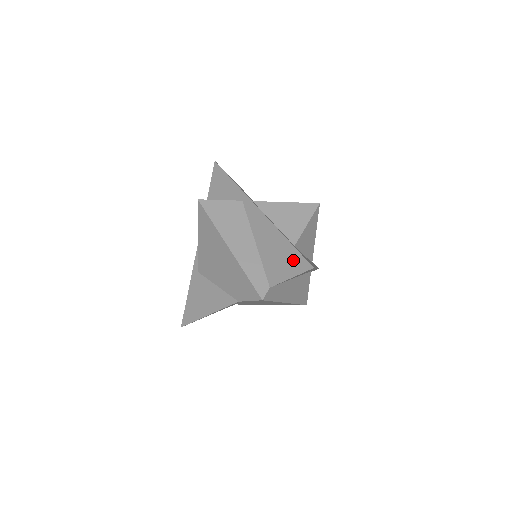
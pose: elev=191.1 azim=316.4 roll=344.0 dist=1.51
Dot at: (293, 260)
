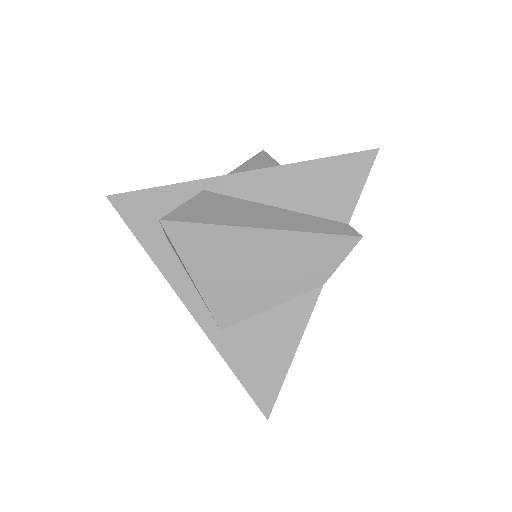
Dot at: (346, 168)
